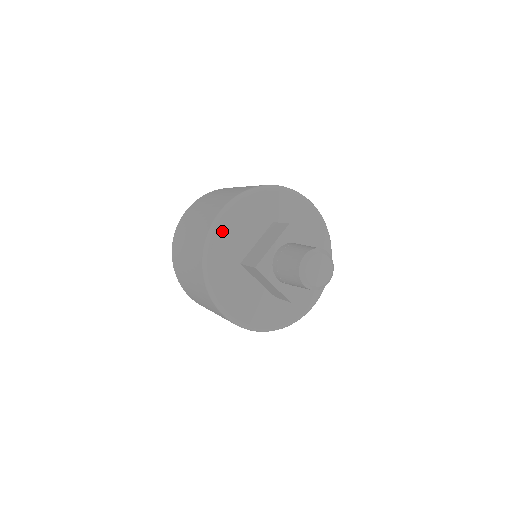
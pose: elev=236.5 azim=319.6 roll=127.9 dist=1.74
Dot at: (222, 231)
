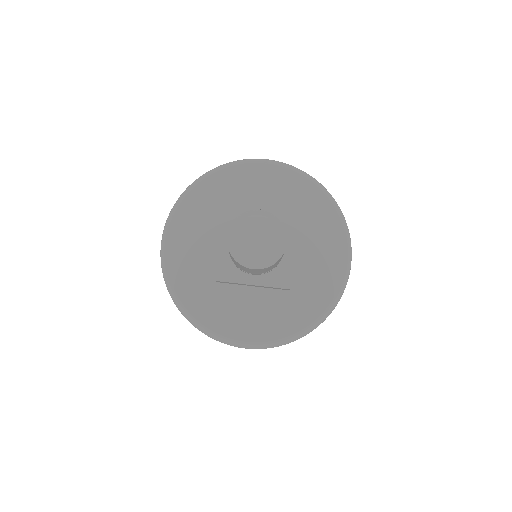
Dot at: (173, 263)
